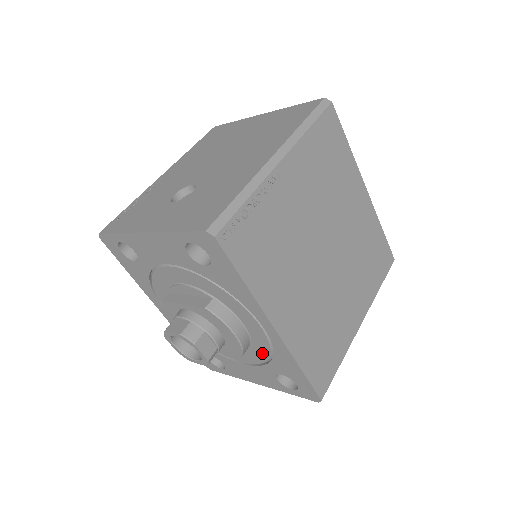
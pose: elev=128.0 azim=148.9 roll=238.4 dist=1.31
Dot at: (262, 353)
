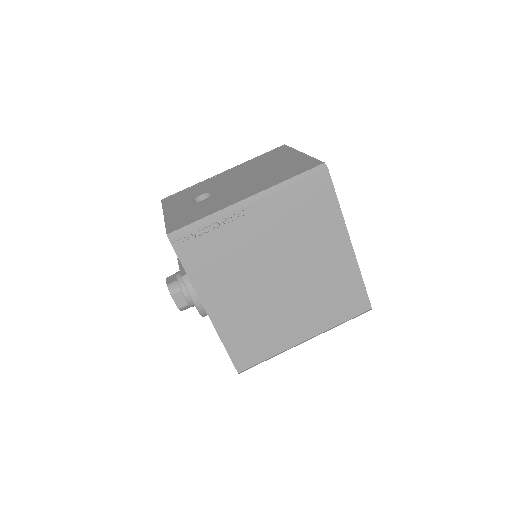
Dot at: occluded
